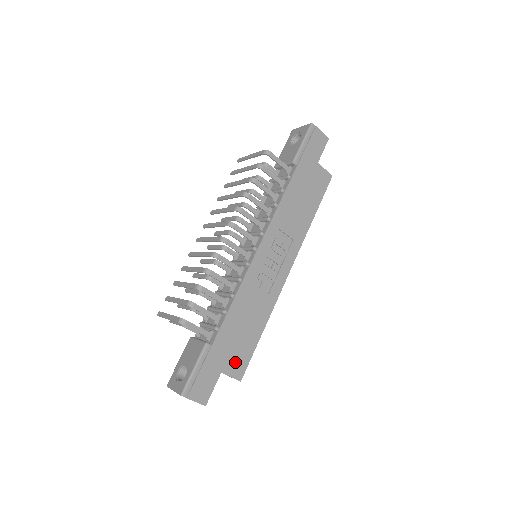
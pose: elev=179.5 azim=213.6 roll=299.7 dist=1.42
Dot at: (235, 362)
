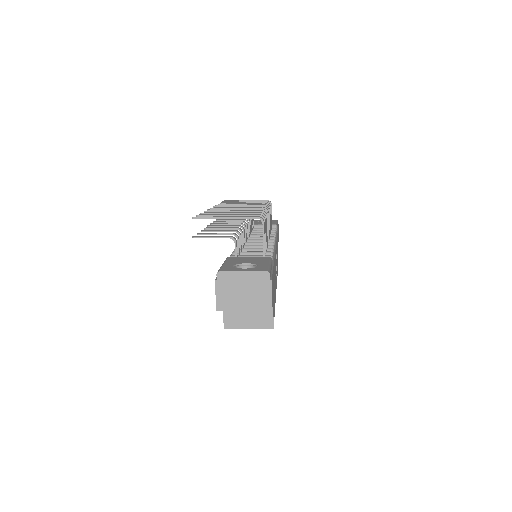
Dot at: occluded
